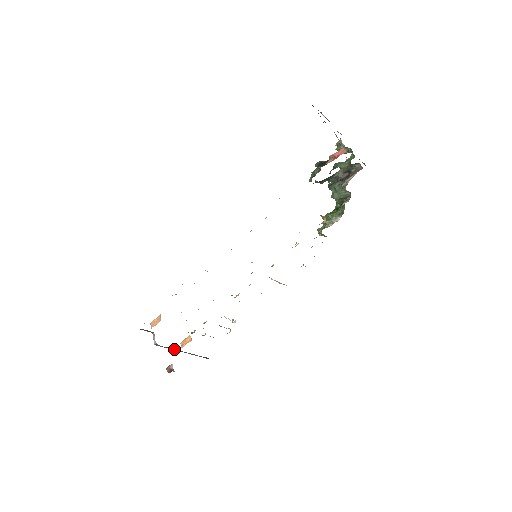
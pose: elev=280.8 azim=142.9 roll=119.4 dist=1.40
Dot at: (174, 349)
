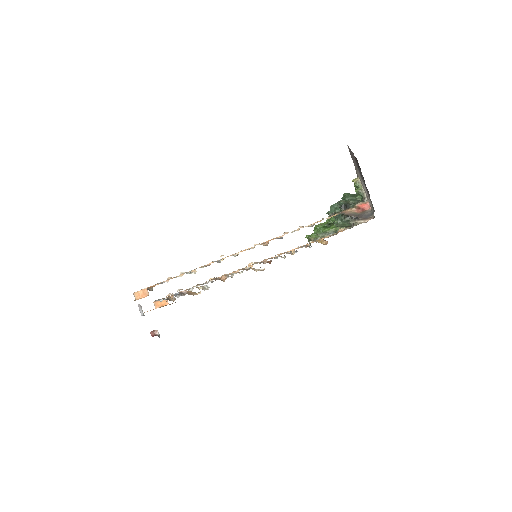
Dot at: occluded
